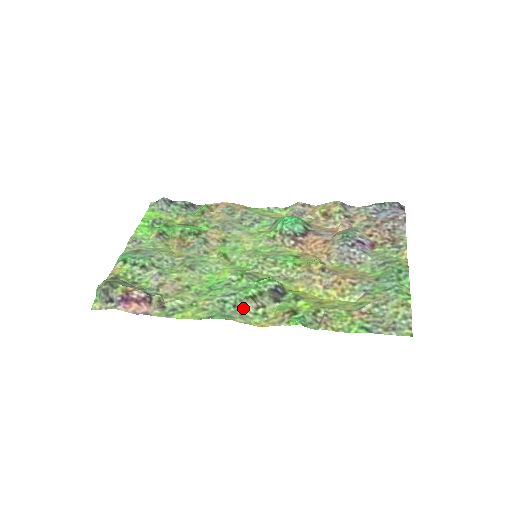
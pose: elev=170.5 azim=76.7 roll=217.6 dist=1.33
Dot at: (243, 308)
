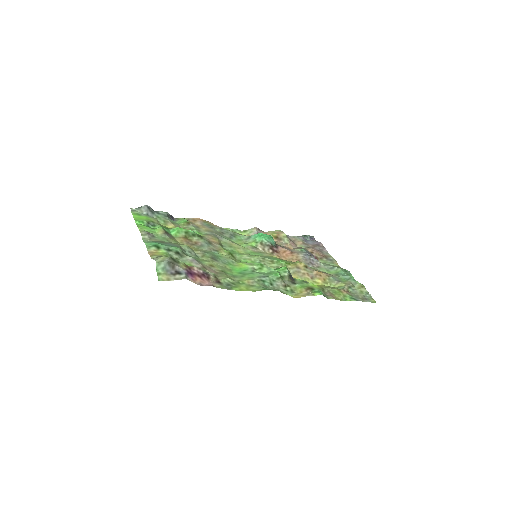
Dot at: (278, 286)
